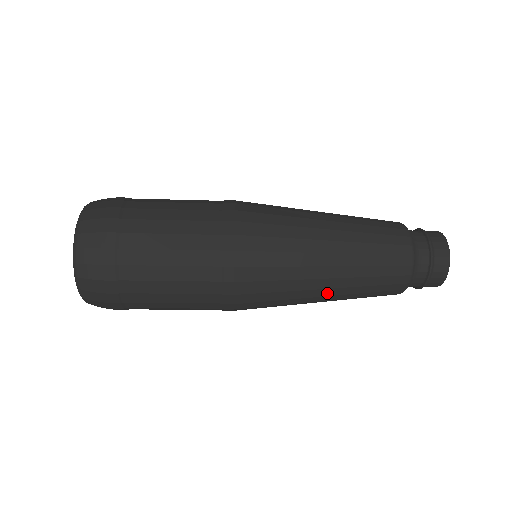
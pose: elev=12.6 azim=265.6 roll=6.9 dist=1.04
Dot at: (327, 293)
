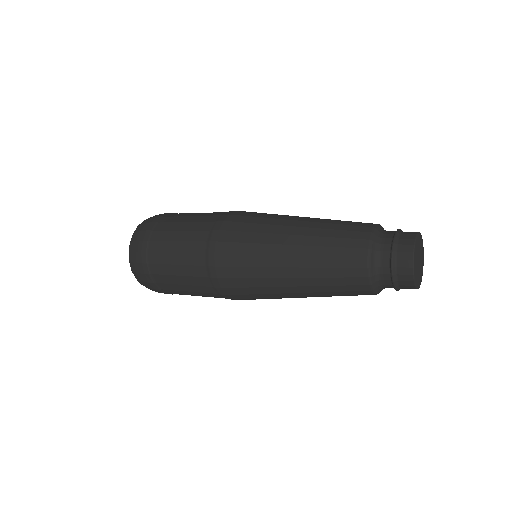
Dot at: (290, 263)
